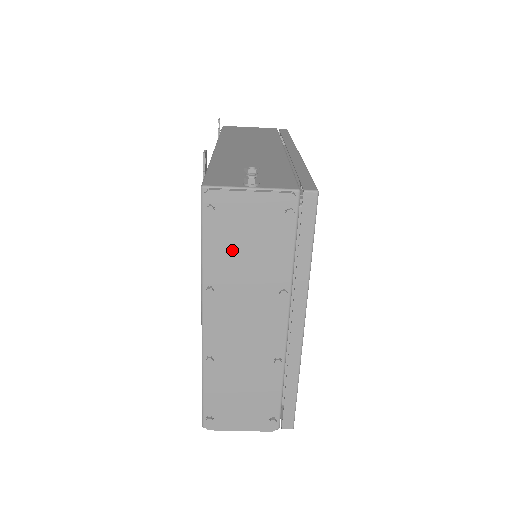
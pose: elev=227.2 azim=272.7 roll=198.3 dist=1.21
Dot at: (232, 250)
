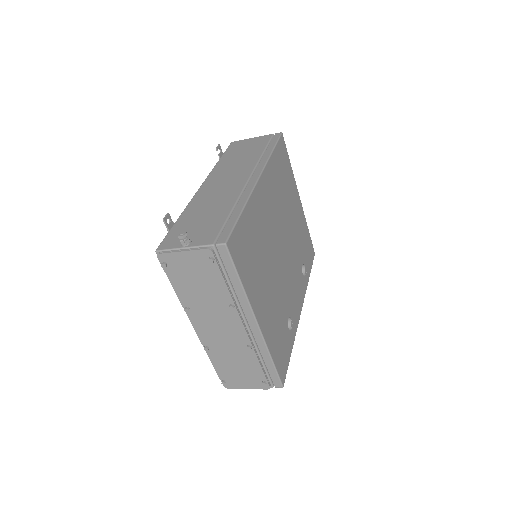
Dot at: (188, 285)
